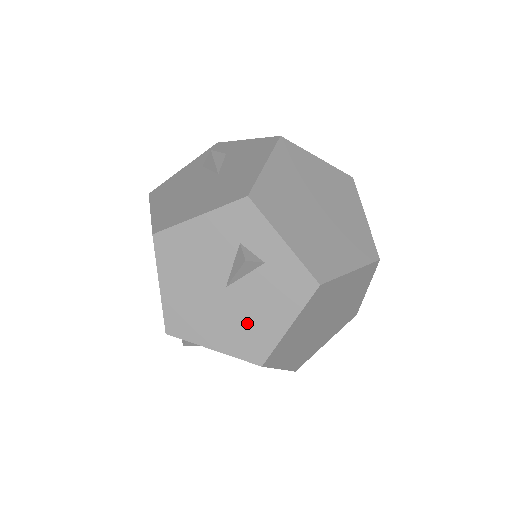
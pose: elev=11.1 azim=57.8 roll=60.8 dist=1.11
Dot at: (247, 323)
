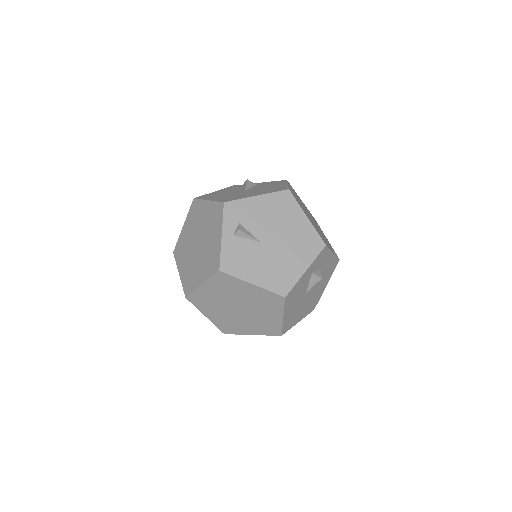
Dot at: (266, 189)
